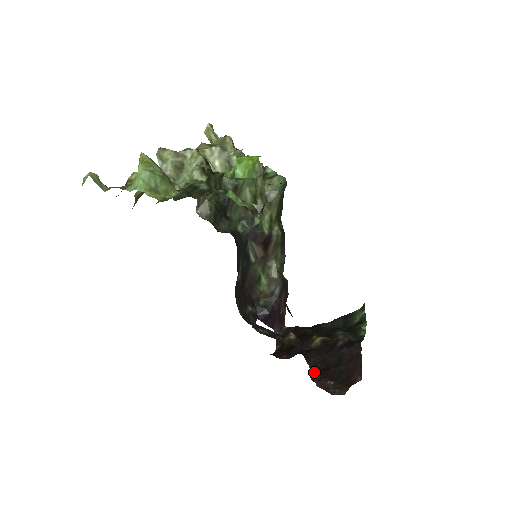
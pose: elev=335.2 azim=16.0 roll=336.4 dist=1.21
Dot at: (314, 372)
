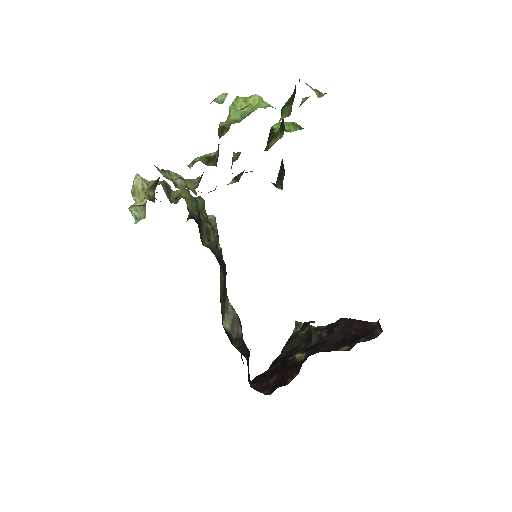
Dot at: occluded
